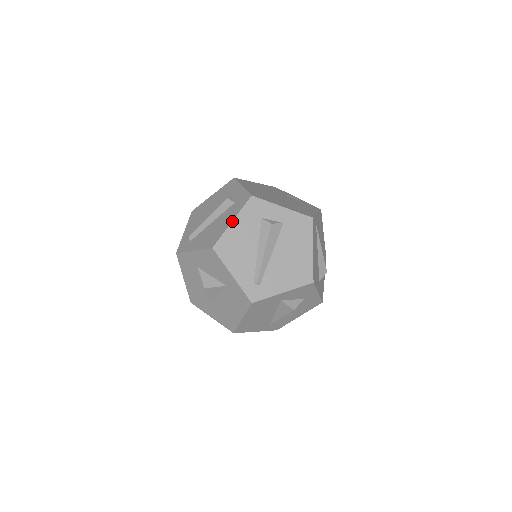
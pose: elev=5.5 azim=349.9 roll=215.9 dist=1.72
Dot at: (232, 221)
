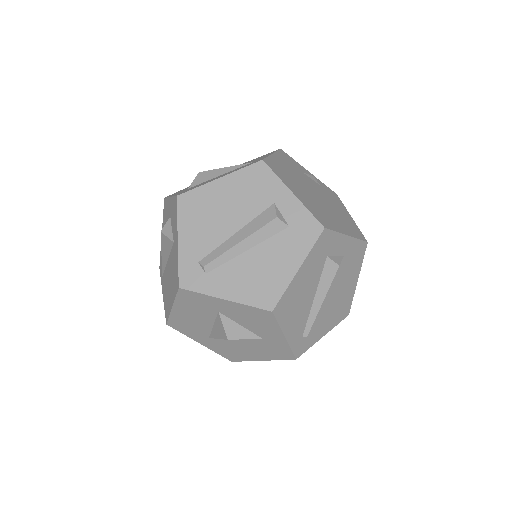
Dot at: (299, 269)
